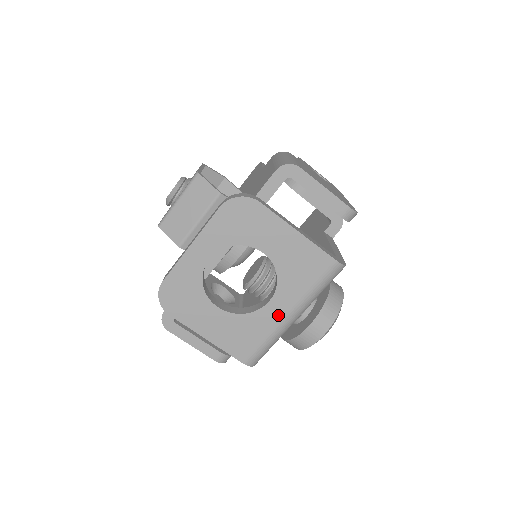
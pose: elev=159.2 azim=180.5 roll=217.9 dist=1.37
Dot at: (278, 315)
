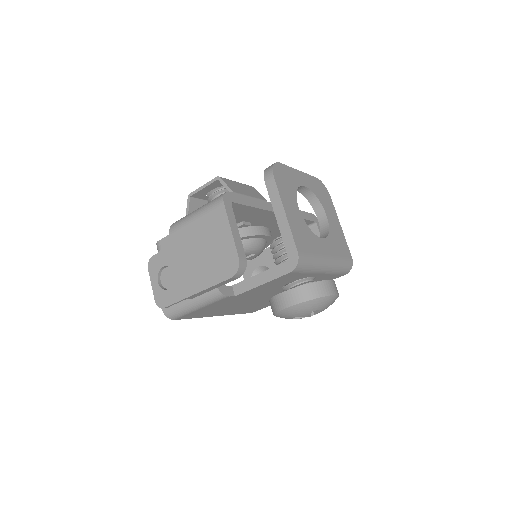
Dot at: (324, 250)
